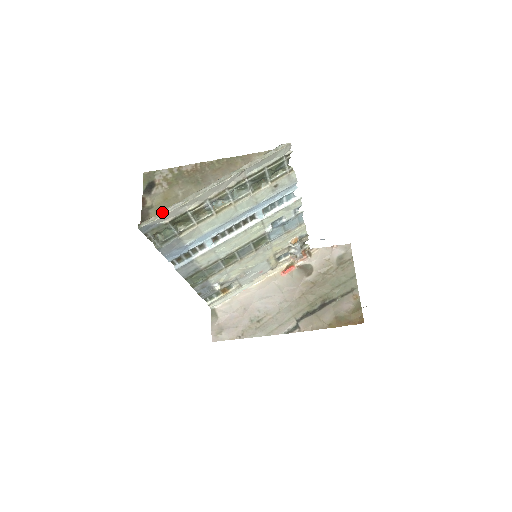
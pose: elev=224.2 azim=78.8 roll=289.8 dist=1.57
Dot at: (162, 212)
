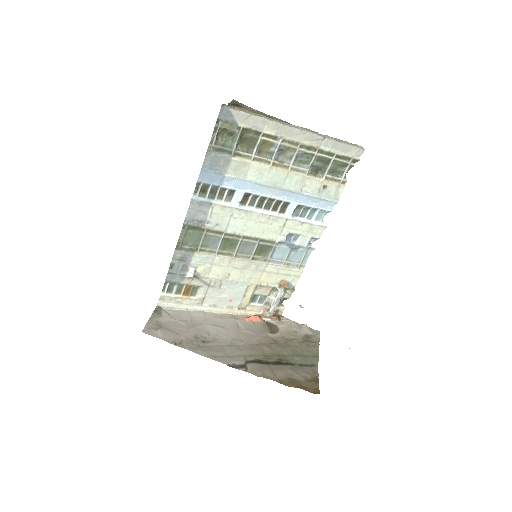
Dot at: (248, 111)
